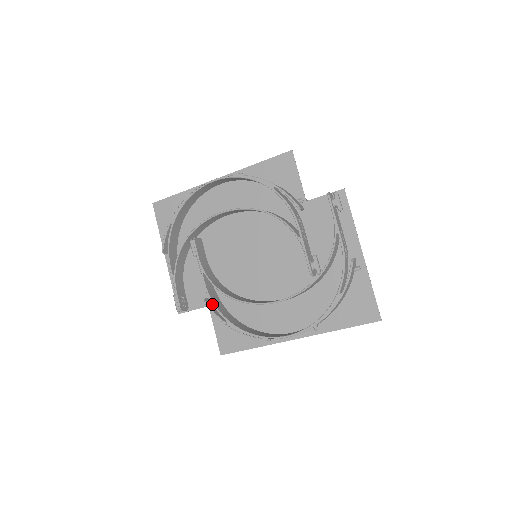
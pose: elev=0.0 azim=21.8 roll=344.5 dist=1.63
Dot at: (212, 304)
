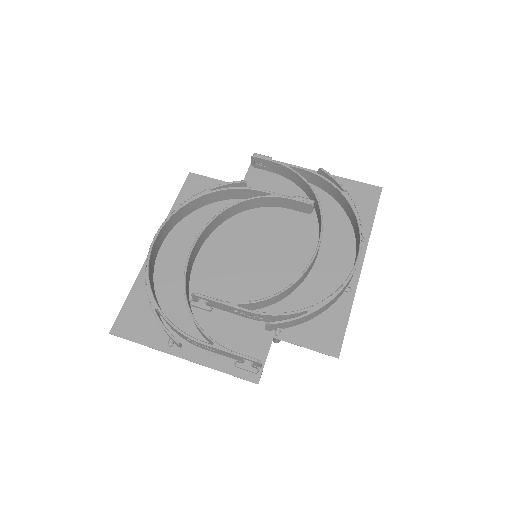
Dot at: (278, 316)
